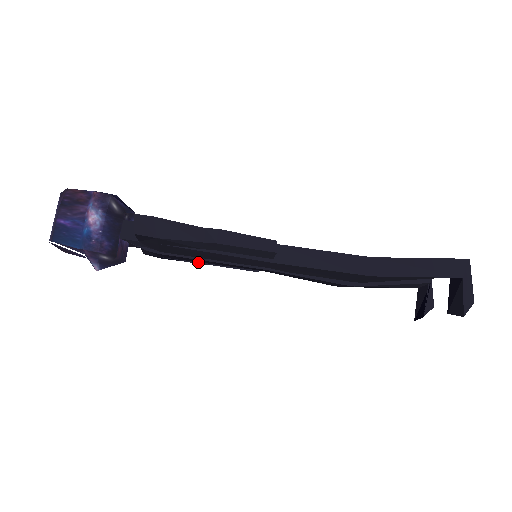
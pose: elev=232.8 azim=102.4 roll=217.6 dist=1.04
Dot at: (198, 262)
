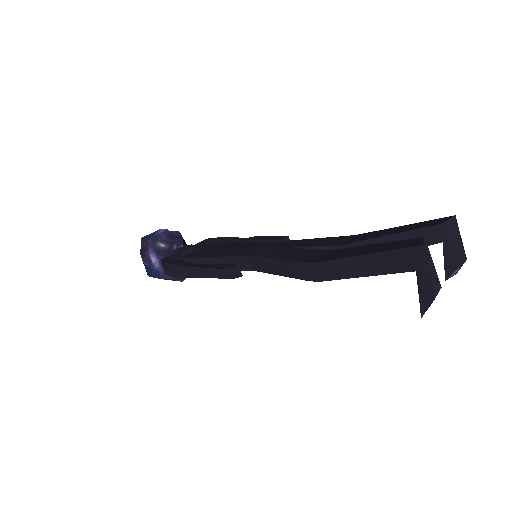
Dot at: occluded
